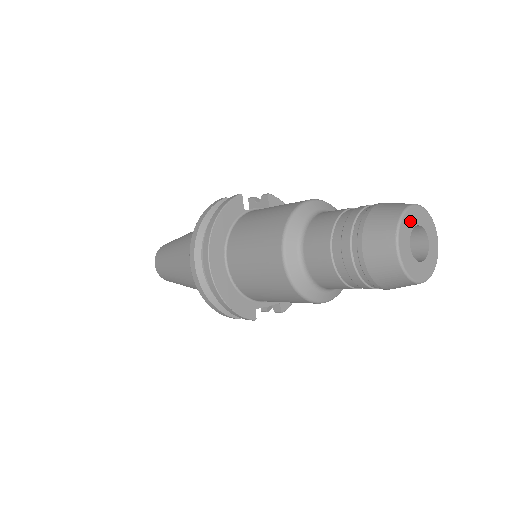
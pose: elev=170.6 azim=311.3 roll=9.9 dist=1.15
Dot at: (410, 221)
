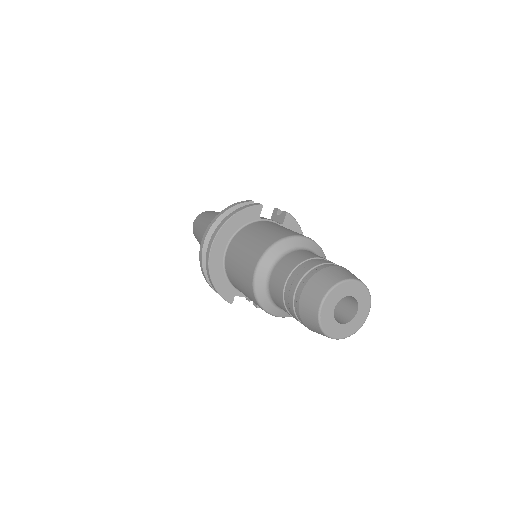
Dot at: (344, 290)
